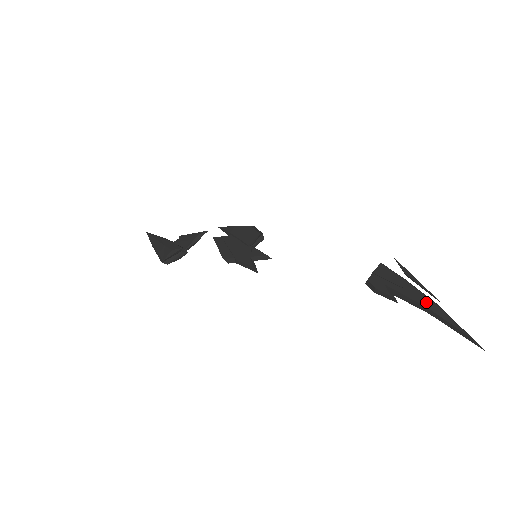
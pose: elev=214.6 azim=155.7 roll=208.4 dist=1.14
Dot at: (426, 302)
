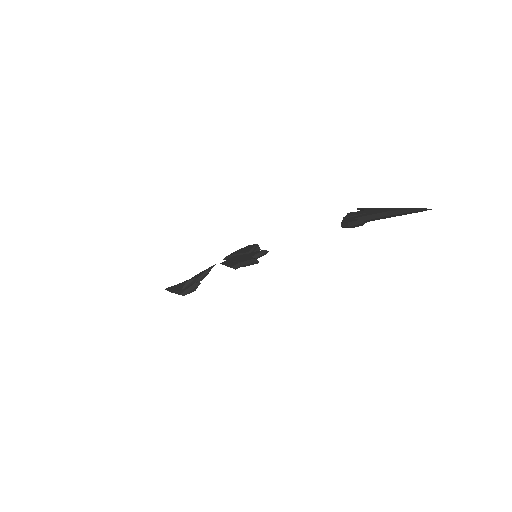
Dot at: (384, 210)
